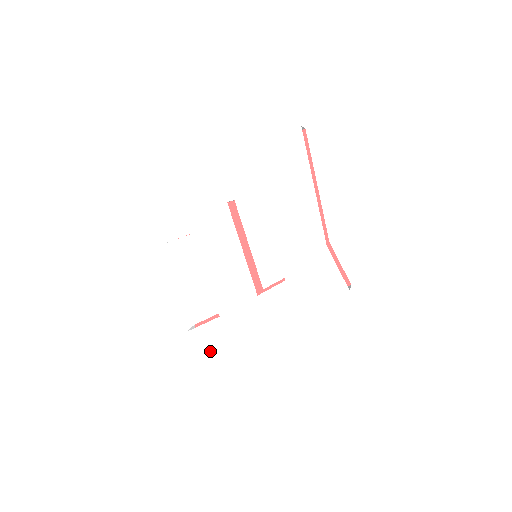
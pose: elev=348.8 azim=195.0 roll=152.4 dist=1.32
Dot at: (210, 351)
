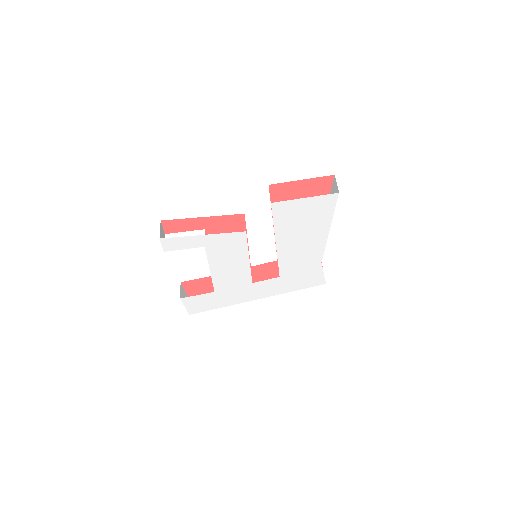
Dot at: (200, 307)
